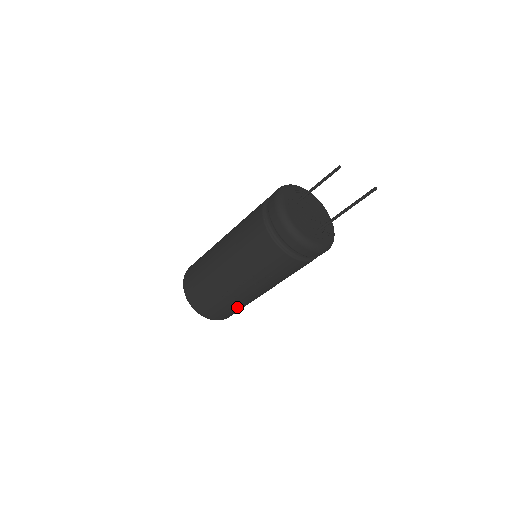
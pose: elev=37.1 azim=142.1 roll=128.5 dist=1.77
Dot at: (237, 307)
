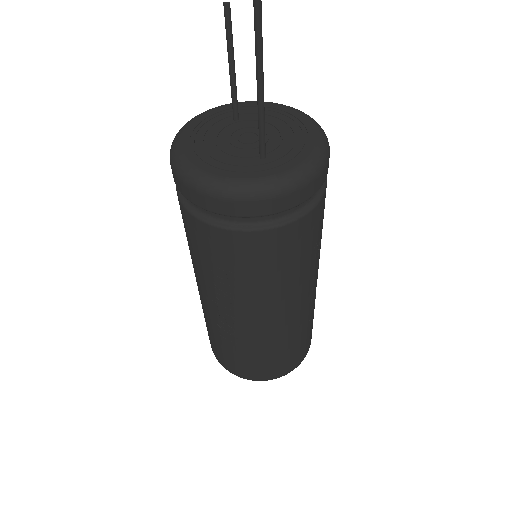
Dot at: (261, 353)
